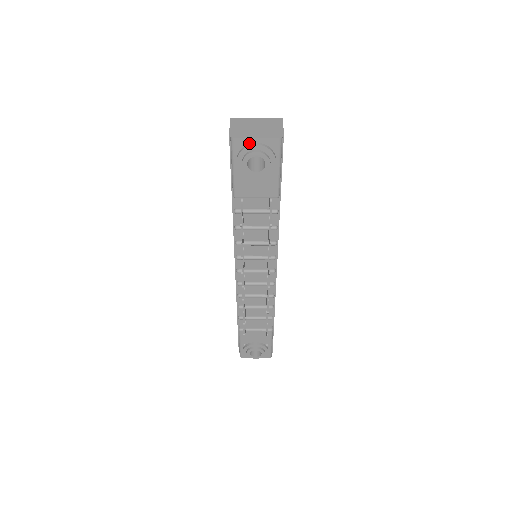
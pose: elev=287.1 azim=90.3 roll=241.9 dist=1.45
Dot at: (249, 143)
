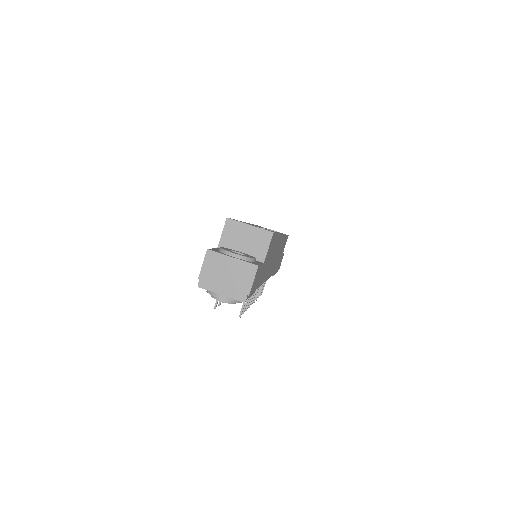
Dot at: (216, 292)
